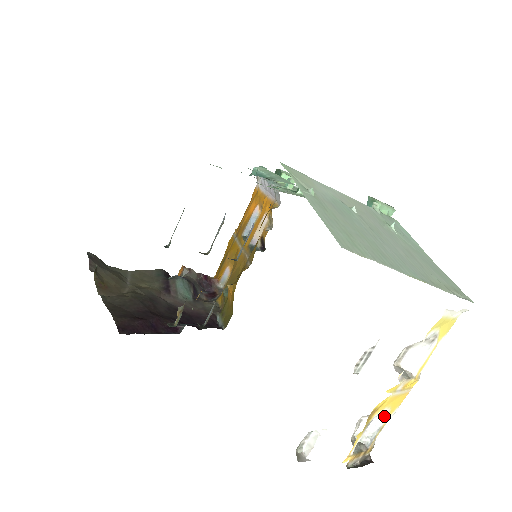
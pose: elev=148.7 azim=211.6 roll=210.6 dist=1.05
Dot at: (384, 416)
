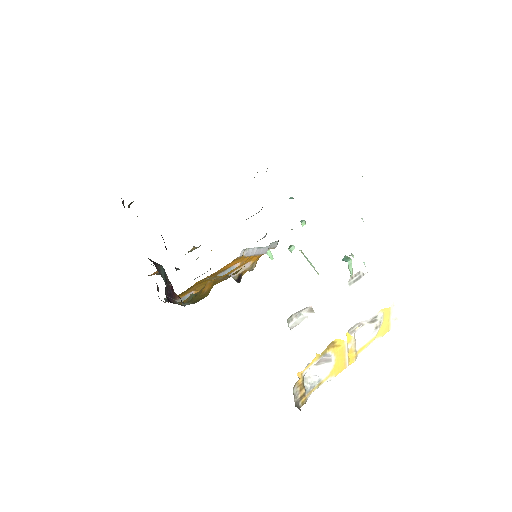
Dot at: (328, 369)
